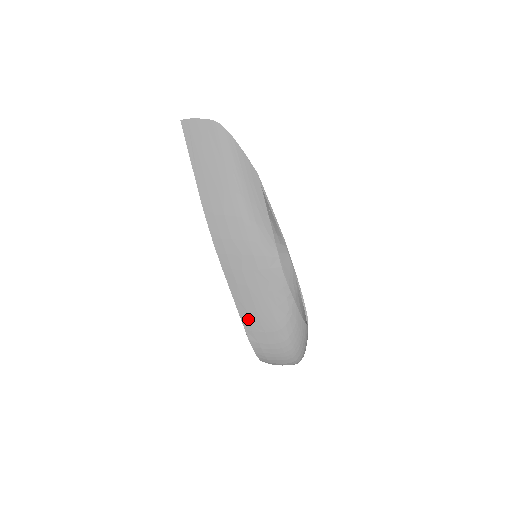
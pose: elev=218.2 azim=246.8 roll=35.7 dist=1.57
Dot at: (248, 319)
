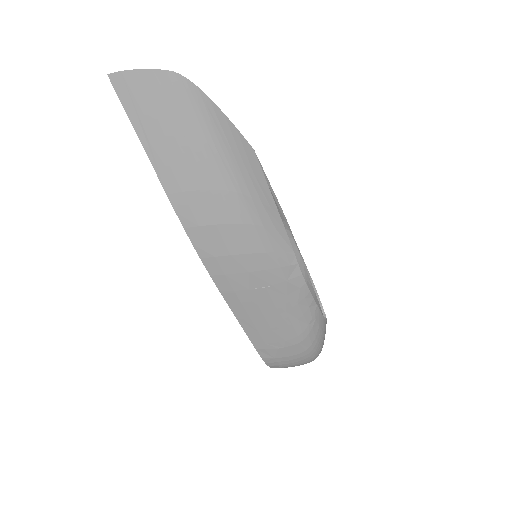
Dot at: (260, 339)
